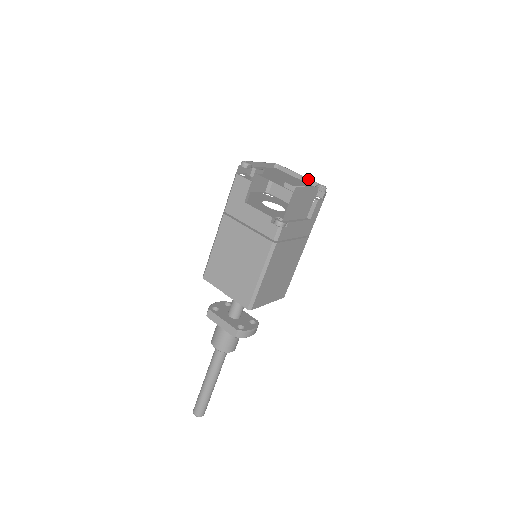
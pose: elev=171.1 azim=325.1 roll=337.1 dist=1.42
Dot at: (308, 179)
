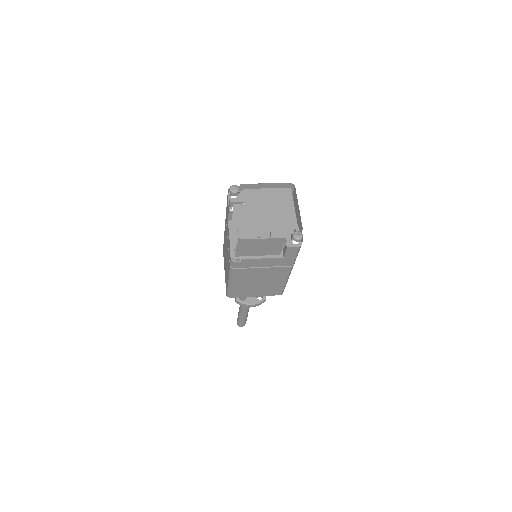
Dot at: (300, 217)
